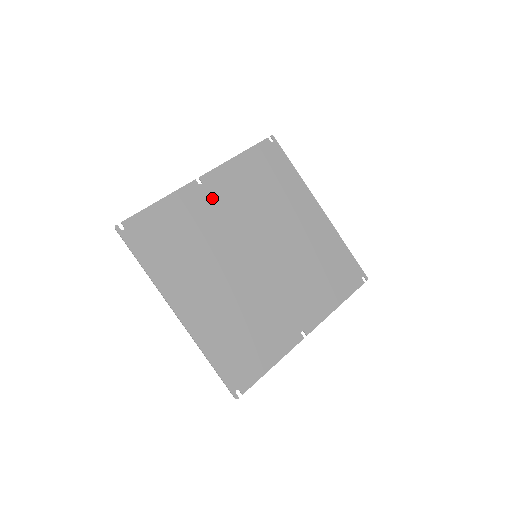
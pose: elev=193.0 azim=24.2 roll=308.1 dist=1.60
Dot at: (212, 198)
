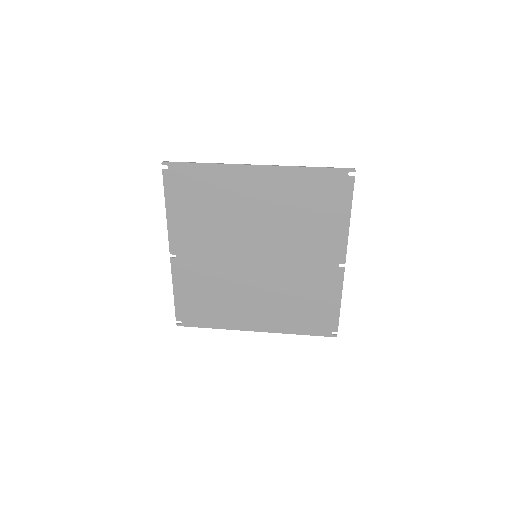
Dot at: (191, 256)
